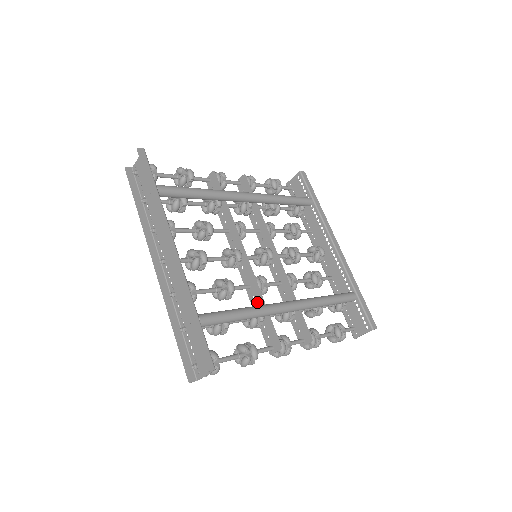
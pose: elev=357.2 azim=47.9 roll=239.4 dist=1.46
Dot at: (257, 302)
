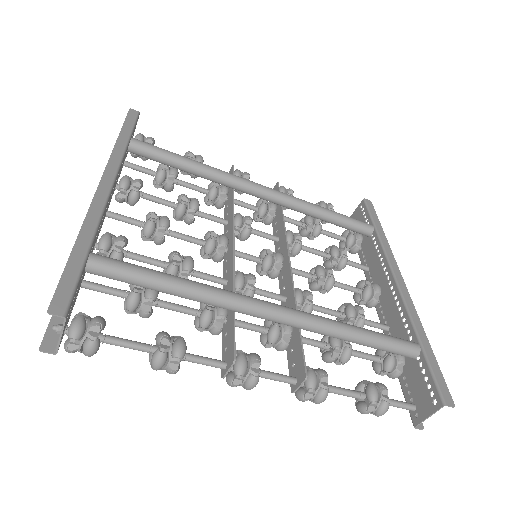
Dot at: occluded
